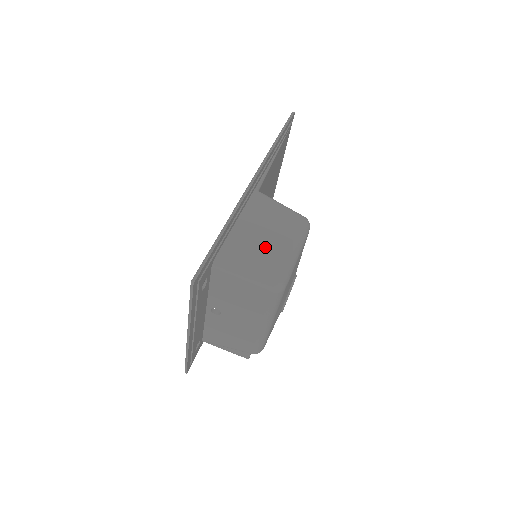
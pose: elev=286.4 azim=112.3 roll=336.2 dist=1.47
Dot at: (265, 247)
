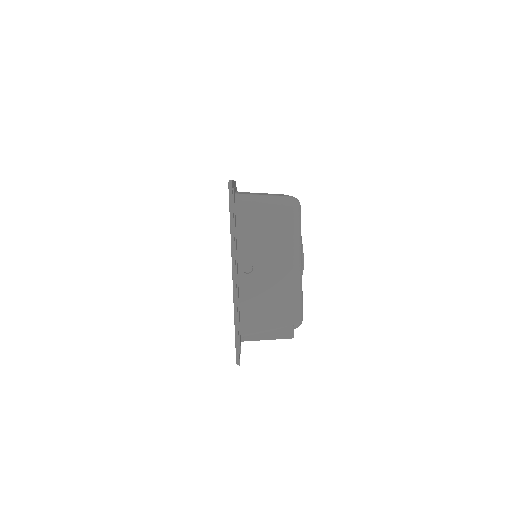
Dot at: (268, 194)
